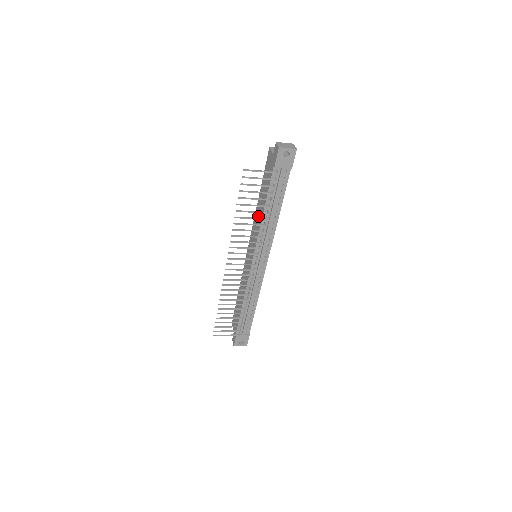
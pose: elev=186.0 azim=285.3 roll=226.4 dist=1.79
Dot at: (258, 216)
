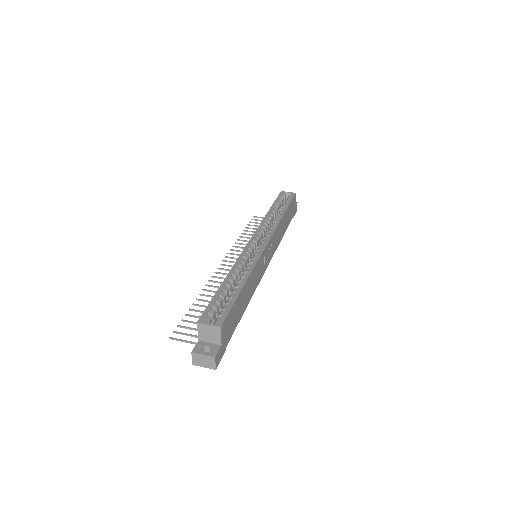
Dot at: occluded
